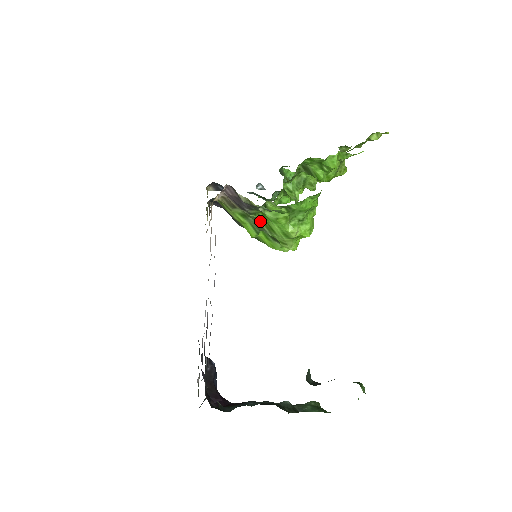
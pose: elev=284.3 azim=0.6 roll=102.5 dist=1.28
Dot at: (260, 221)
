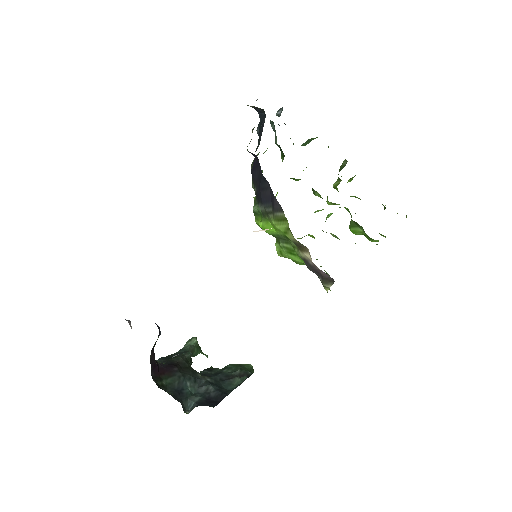
Dot at: (292, 247)
